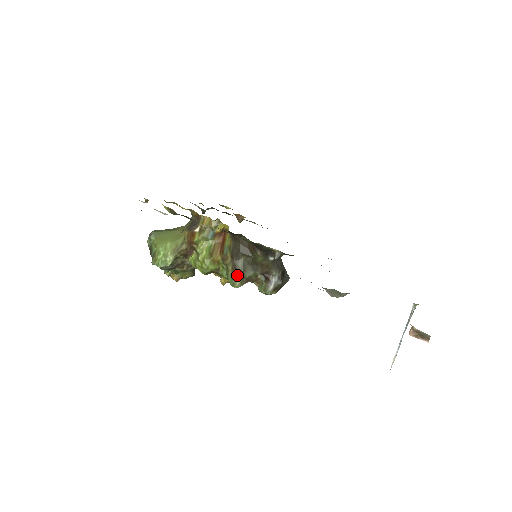
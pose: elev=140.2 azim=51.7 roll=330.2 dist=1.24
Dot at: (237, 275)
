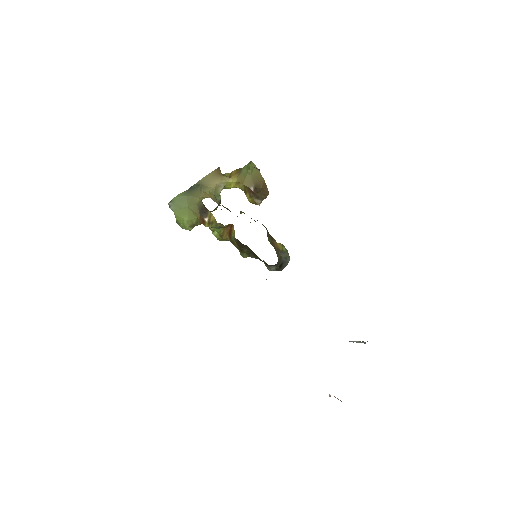
Dot at: (244, 254)
